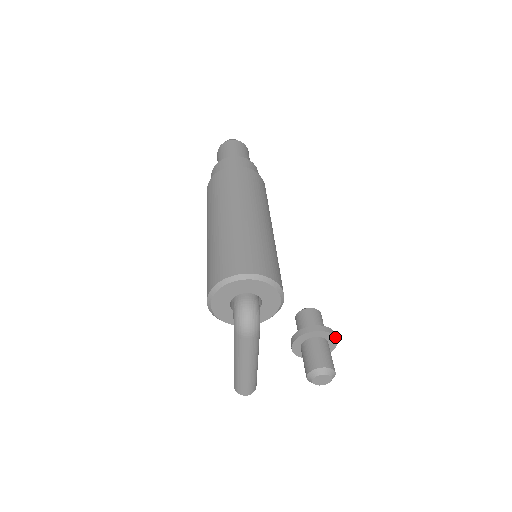
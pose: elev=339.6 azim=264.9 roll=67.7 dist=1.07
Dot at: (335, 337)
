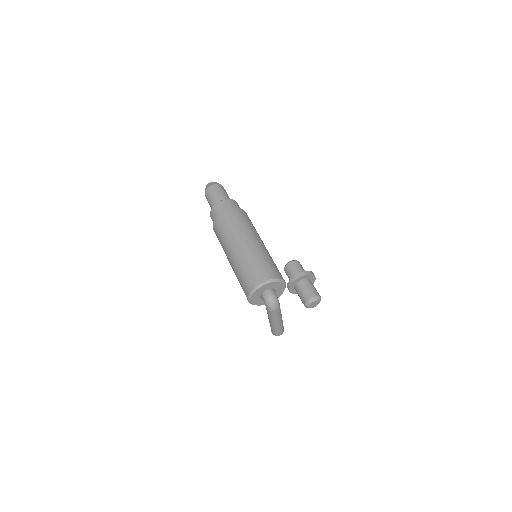
Dot at: (313, 275)
